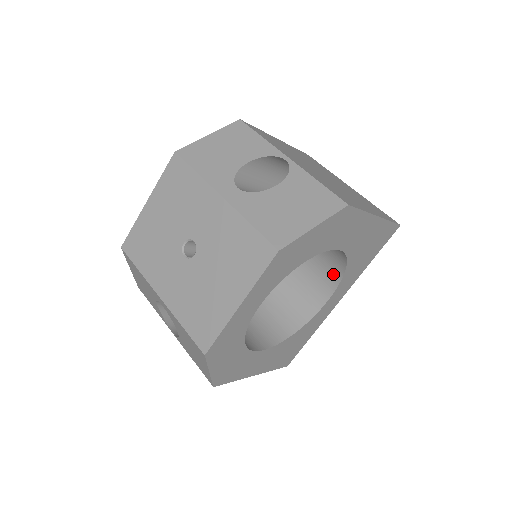
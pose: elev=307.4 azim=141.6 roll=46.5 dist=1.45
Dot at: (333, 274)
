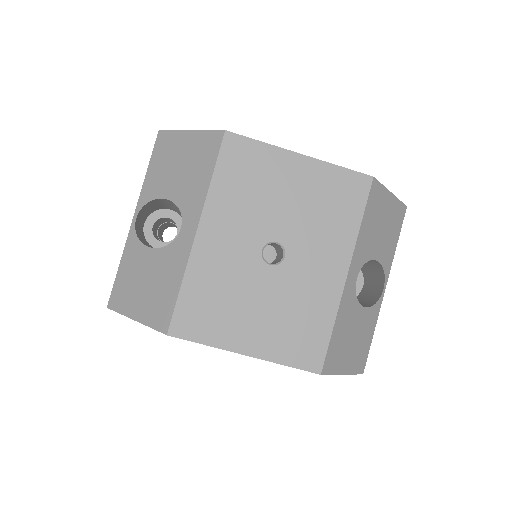
Dot at: occluded
